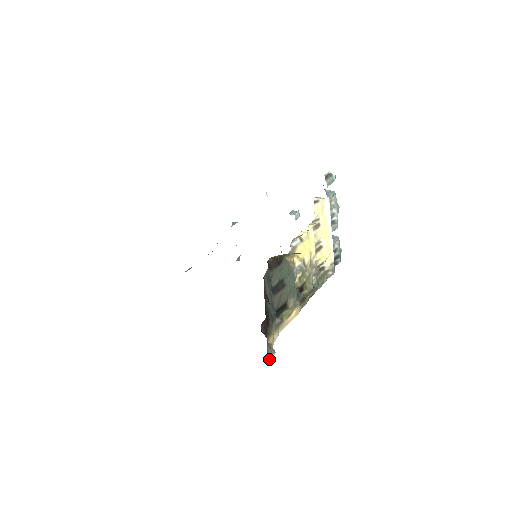
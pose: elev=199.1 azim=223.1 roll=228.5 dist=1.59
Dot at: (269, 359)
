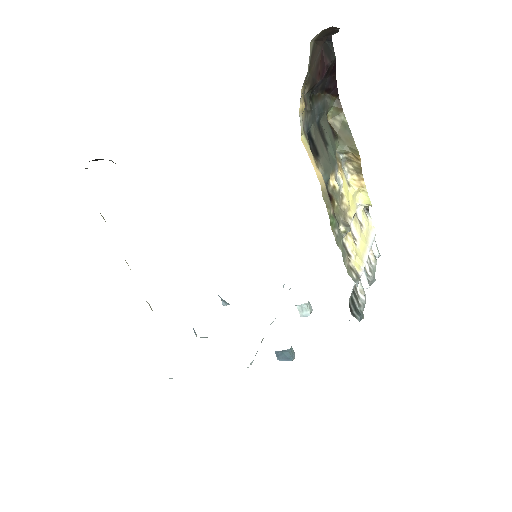
Dot at: (310, 52)
